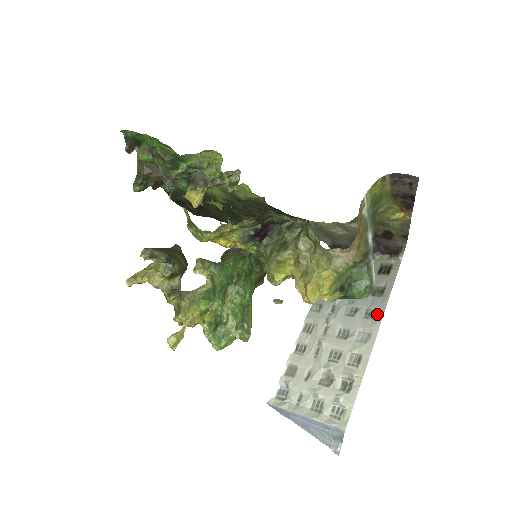
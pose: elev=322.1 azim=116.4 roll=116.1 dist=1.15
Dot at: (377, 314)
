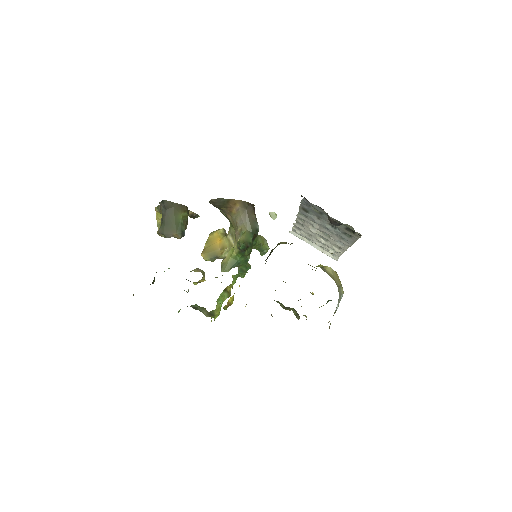
Dot at: (348, 243)
